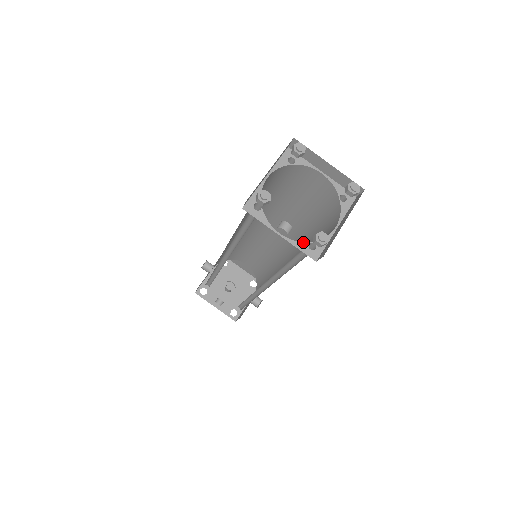
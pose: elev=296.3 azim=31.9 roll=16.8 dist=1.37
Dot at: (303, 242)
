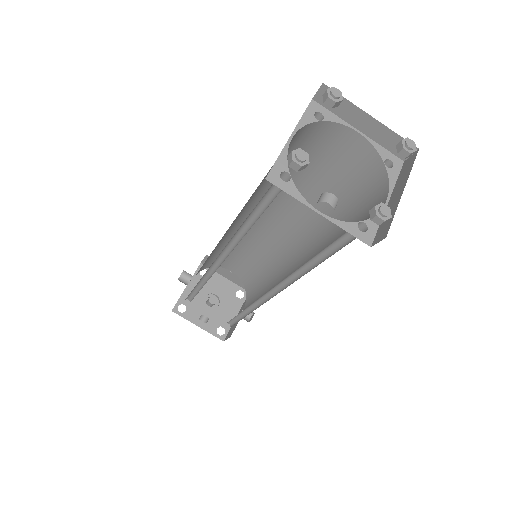
Dot at: (350, 222)
